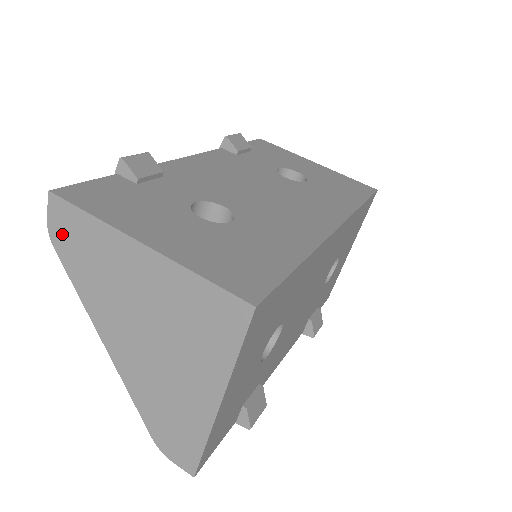
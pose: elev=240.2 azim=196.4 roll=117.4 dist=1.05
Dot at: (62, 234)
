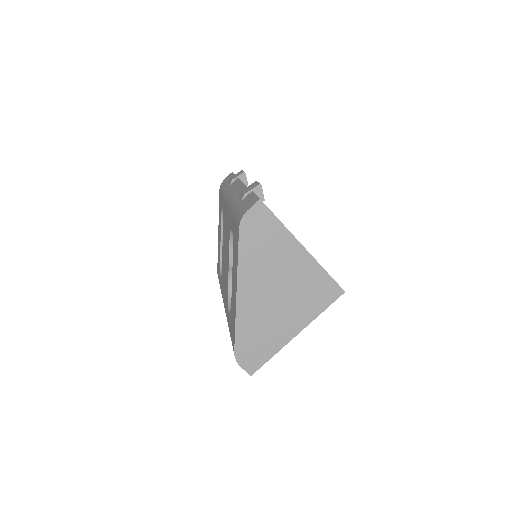
Dot at: (252, 224)
